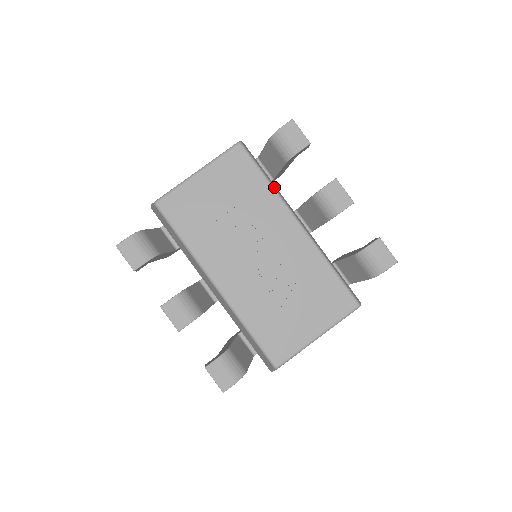
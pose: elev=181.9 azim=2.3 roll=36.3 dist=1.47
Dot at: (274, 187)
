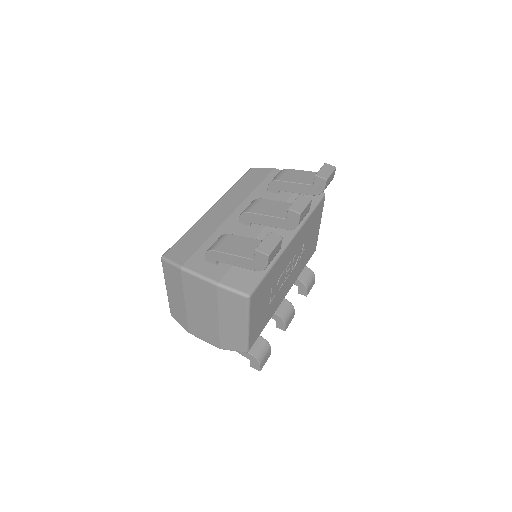
Dot at: (274, 262)
